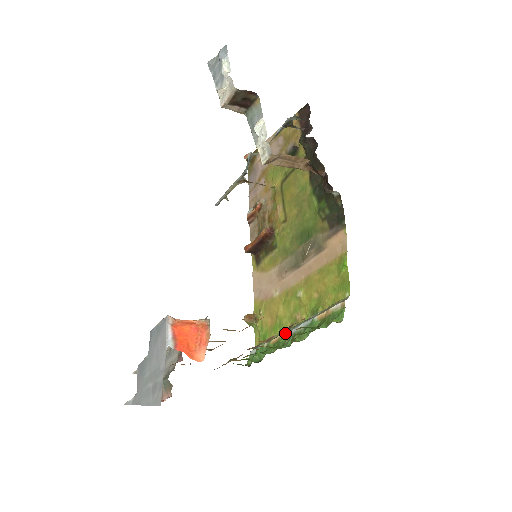
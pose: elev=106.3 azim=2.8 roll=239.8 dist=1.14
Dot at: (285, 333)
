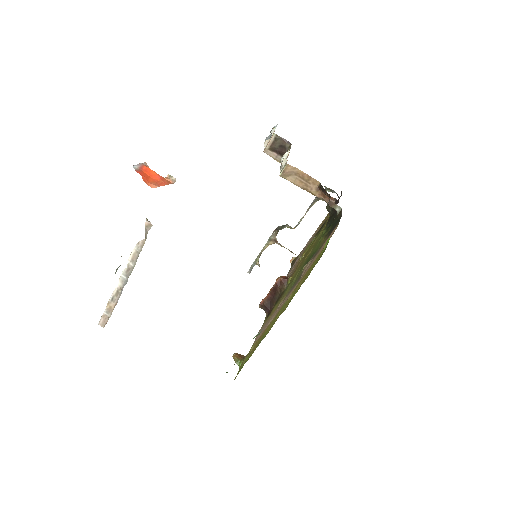
Dot at: occluded
